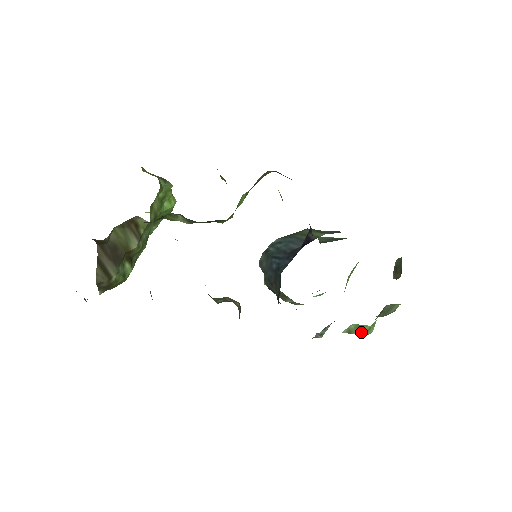
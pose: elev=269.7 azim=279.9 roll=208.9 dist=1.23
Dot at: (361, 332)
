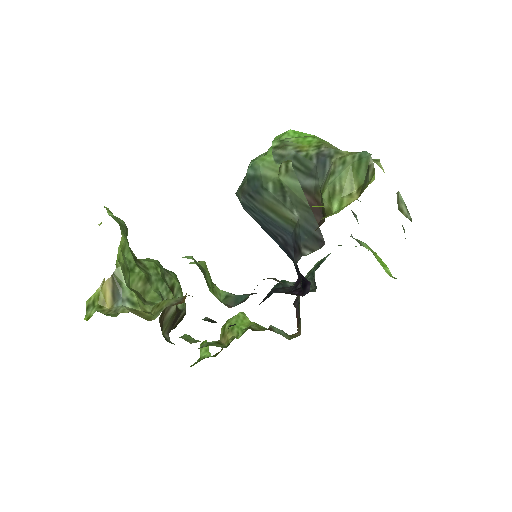
Dot at: occluded
